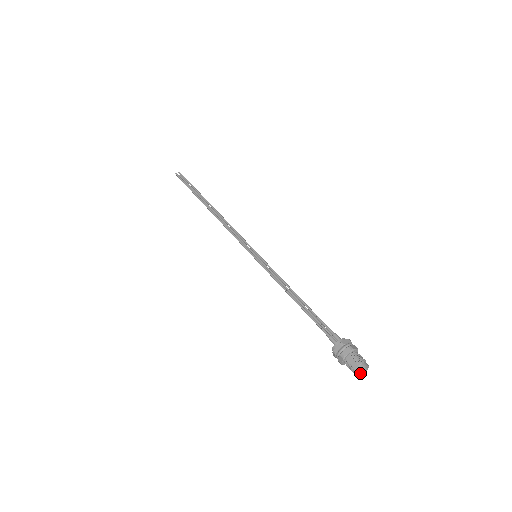
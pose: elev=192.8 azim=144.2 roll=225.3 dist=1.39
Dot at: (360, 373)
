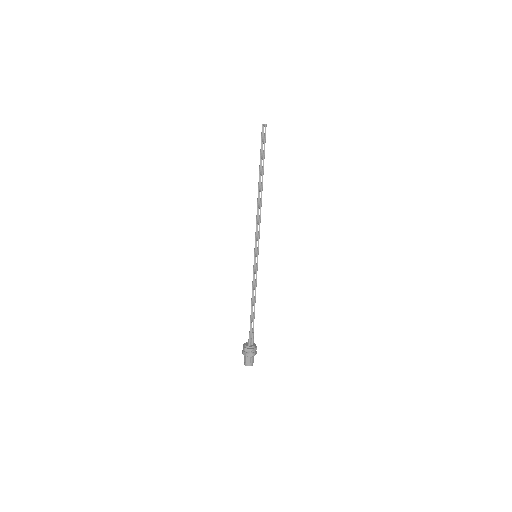
Dot at: occluded
